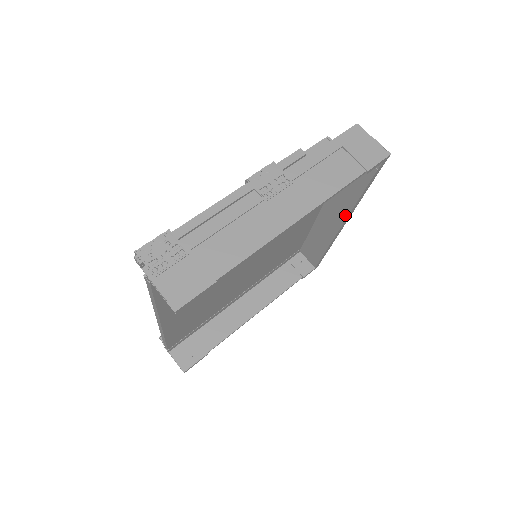
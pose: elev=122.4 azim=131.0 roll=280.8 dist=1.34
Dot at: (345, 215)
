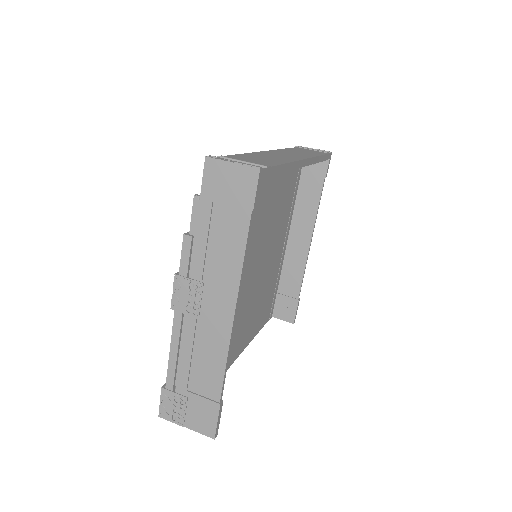
Dot at: occluded
